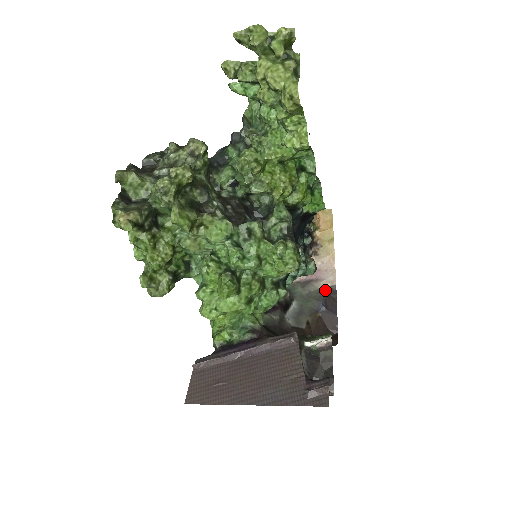
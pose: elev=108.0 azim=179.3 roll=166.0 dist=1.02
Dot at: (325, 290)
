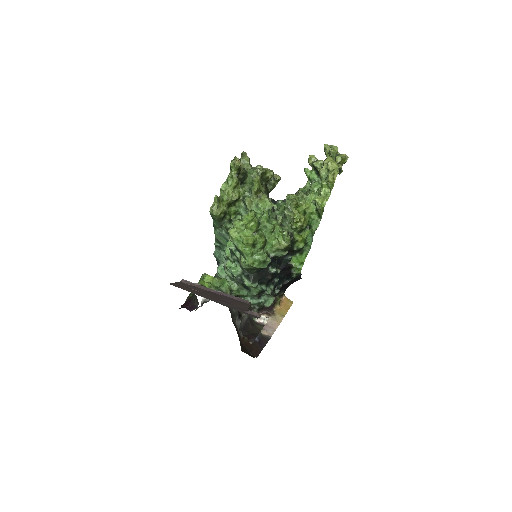
Dot at: (263, 335)
